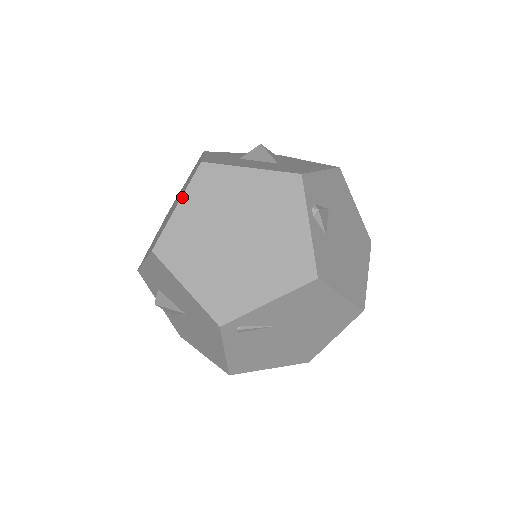
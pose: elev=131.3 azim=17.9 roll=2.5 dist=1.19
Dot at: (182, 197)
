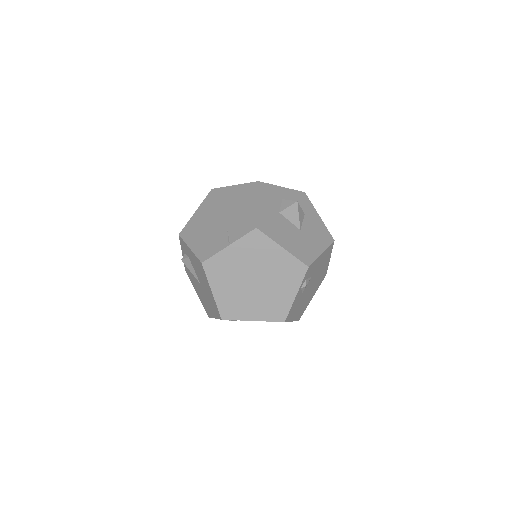
Dot at: (234, 242)
